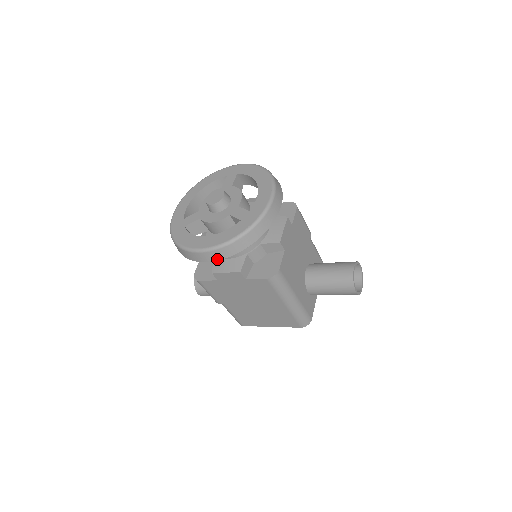
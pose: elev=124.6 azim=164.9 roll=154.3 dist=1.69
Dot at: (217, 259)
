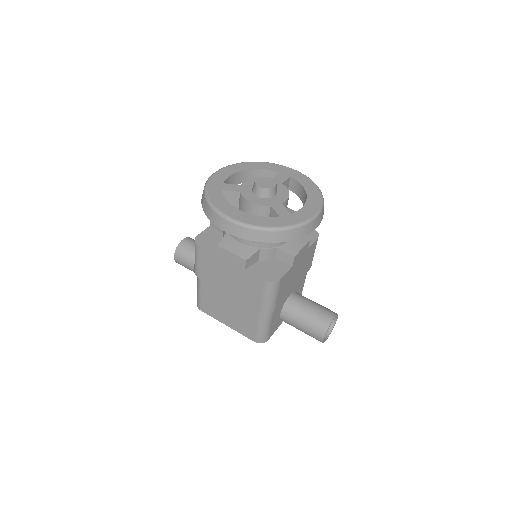
Dot at: (239, 236)
